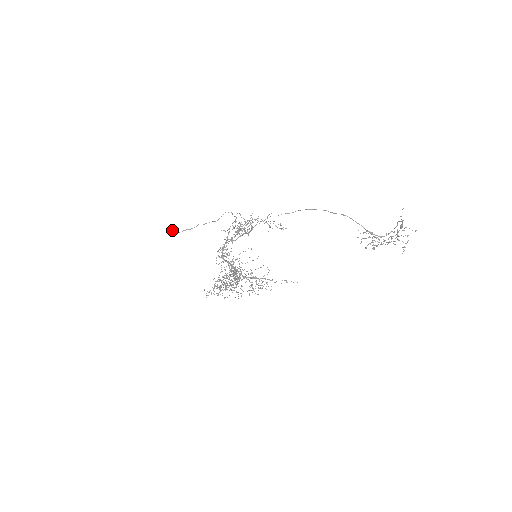
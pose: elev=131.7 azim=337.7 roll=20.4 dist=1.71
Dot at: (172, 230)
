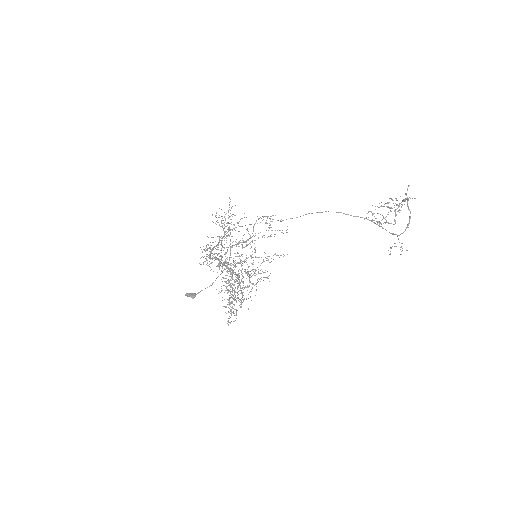
Dot at: (187, 295)
